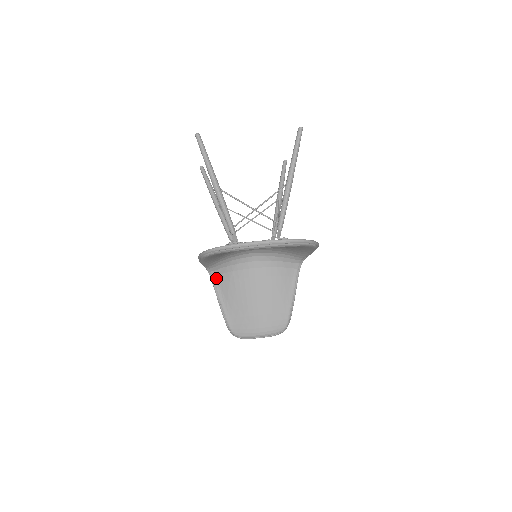
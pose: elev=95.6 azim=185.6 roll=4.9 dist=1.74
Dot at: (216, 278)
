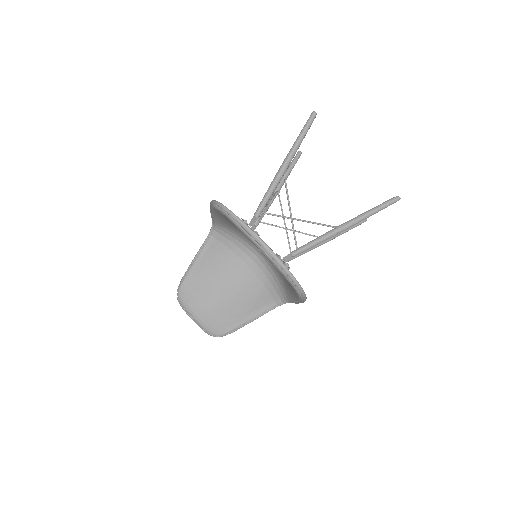
Dot at: (212, 239)
